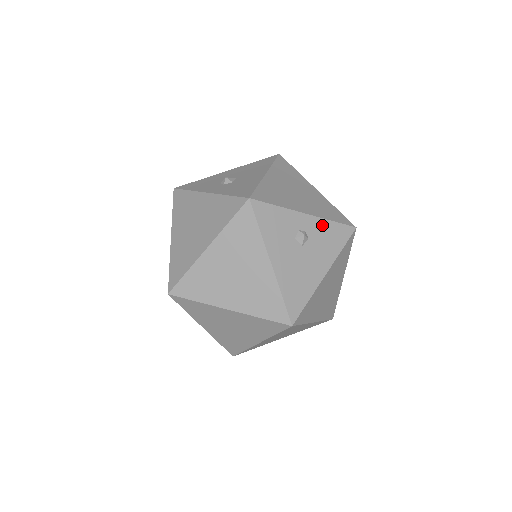
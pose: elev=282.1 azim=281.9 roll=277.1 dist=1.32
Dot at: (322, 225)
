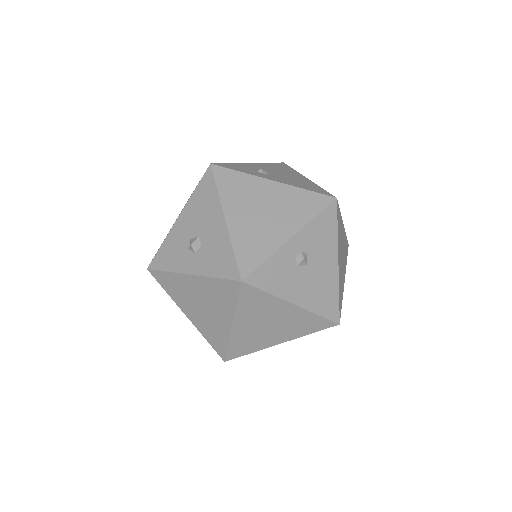
Dot at: (310, 230)
